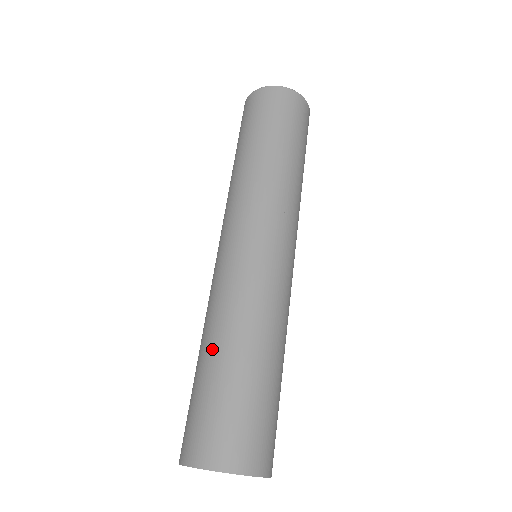
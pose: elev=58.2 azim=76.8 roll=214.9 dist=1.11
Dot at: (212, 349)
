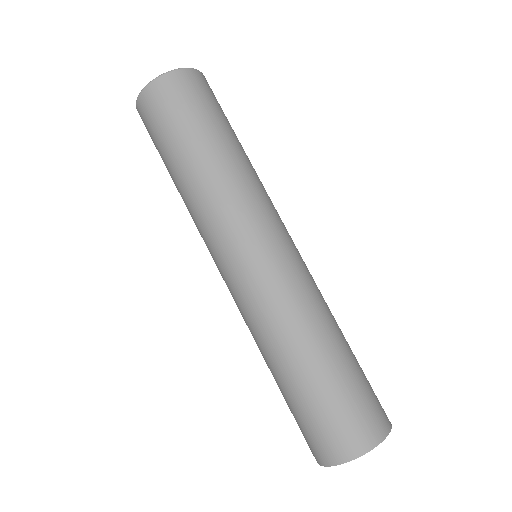
Dot at: (271, 372)
